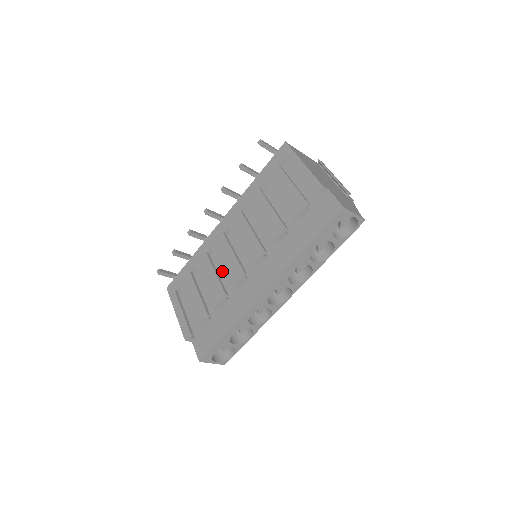
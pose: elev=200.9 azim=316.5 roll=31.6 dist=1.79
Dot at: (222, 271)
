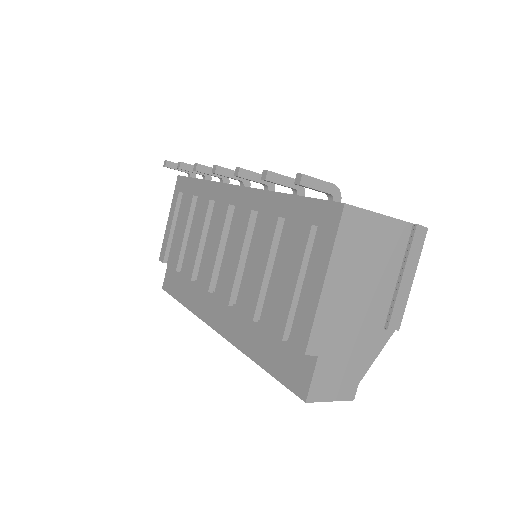
Dot at: occluded
